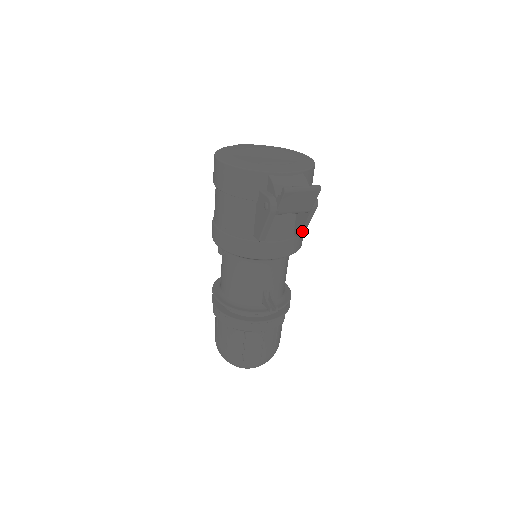
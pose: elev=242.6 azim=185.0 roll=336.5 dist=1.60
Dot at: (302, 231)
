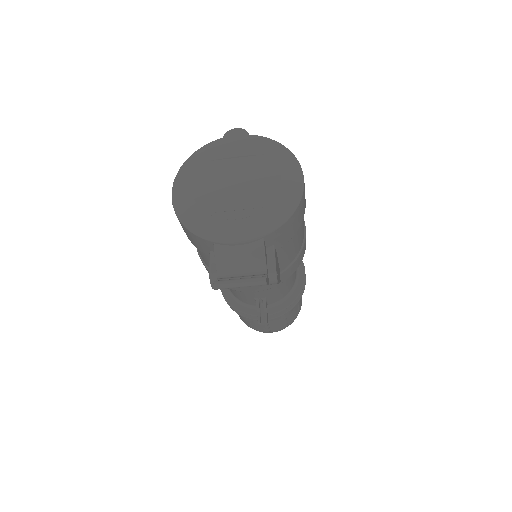
Dot at: occluded
